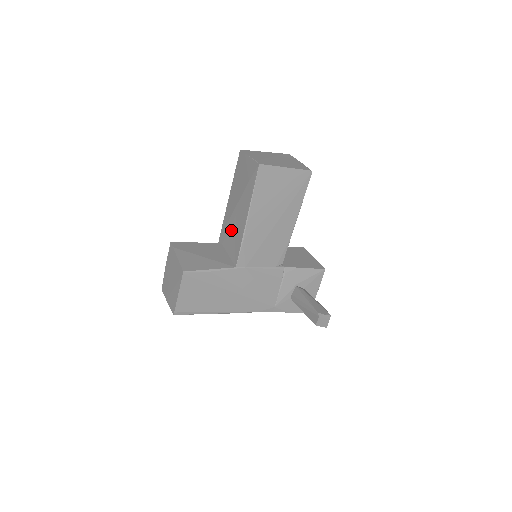
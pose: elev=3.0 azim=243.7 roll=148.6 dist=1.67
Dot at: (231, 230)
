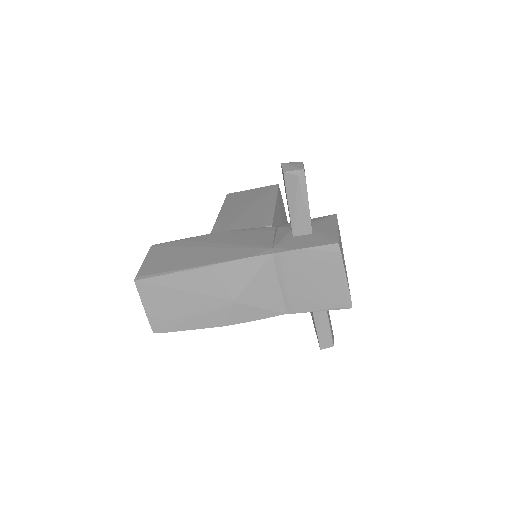
Dot at: occluded
